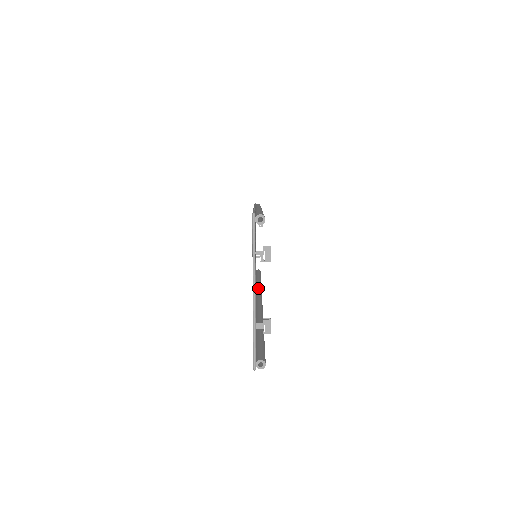
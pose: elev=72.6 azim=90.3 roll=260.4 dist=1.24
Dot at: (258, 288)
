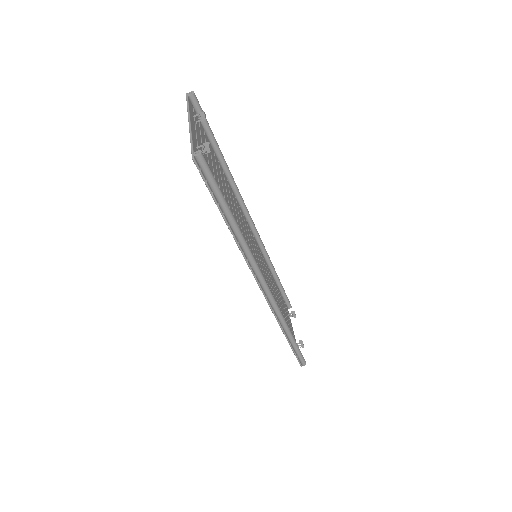
Dot at: occluded
